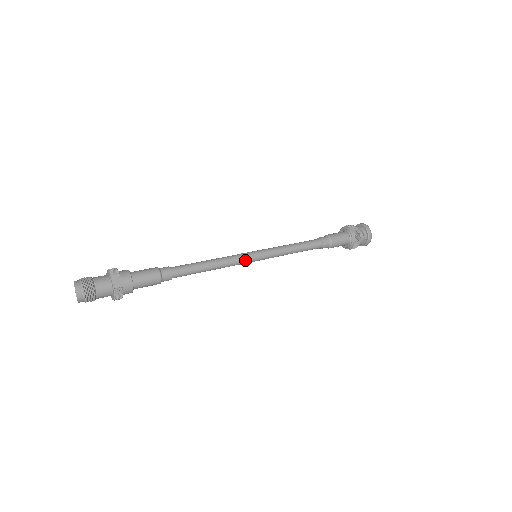
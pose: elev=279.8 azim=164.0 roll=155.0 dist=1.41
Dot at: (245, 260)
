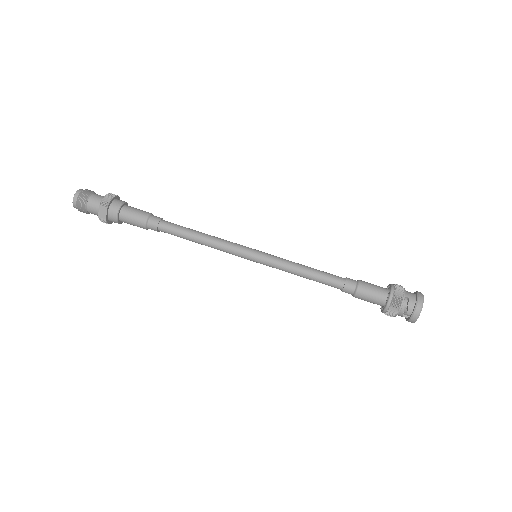
Dot at: (238, 255)
